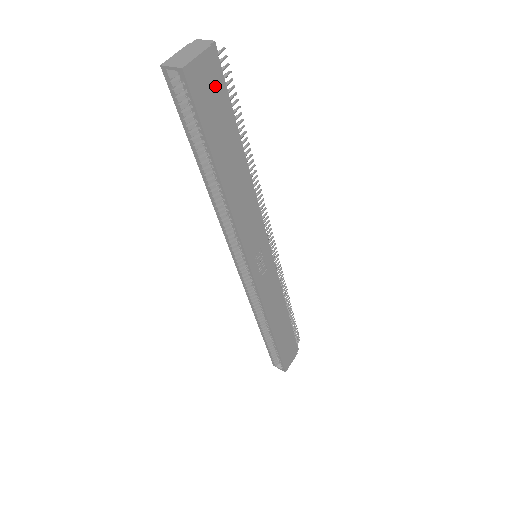
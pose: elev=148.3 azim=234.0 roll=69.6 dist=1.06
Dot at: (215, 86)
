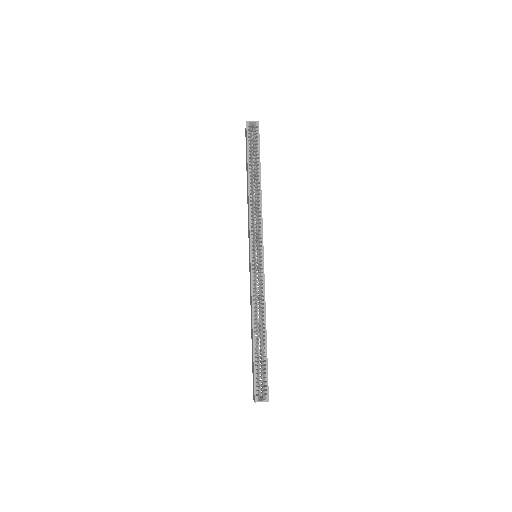
Dot at: occluded
